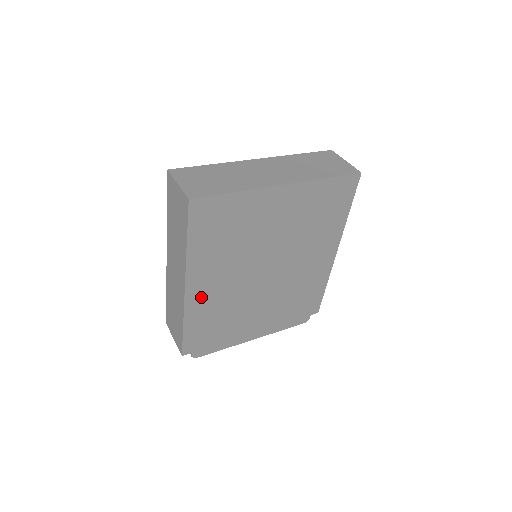
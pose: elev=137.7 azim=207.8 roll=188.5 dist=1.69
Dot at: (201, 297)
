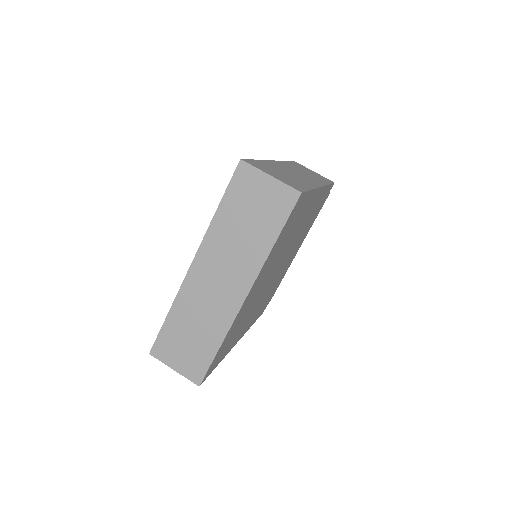
Dot at: (249, 323)
